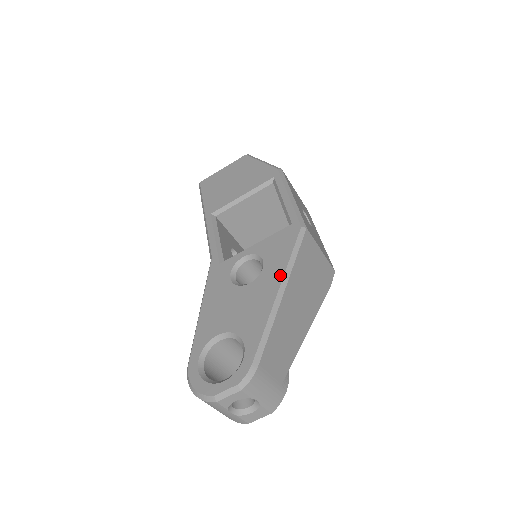
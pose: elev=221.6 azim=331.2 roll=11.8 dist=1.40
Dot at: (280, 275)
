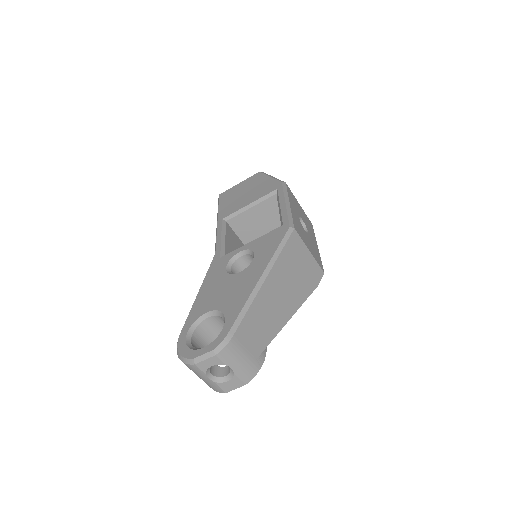
Dot at: (264, 265)
